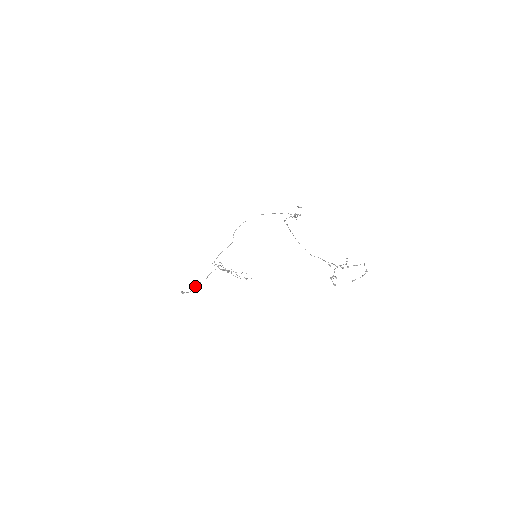
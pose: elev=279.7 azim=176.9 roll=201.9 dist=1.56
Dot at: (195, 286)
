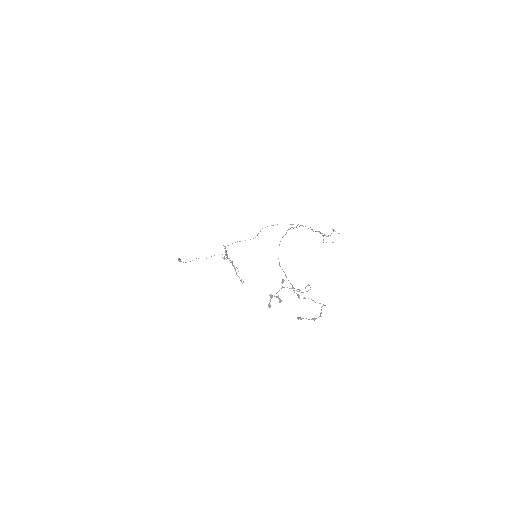
Dot at: occluded
